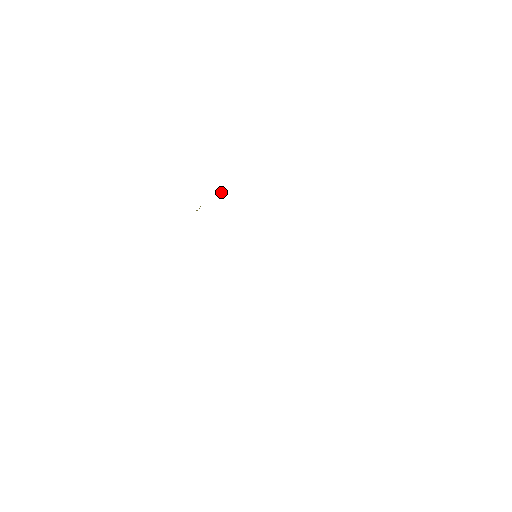
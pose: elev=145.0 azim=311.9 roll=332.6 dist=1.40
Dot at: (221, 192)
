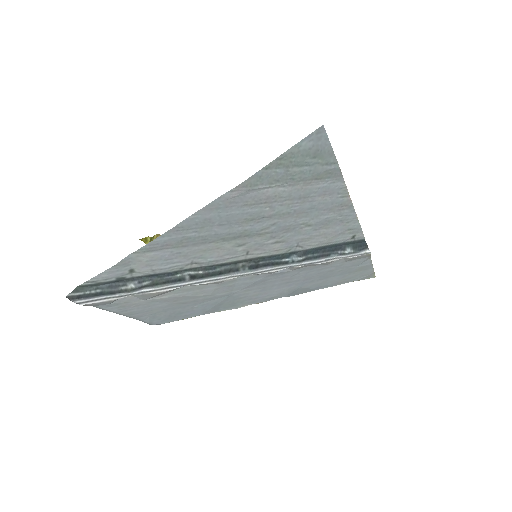
Dot at: occluded
